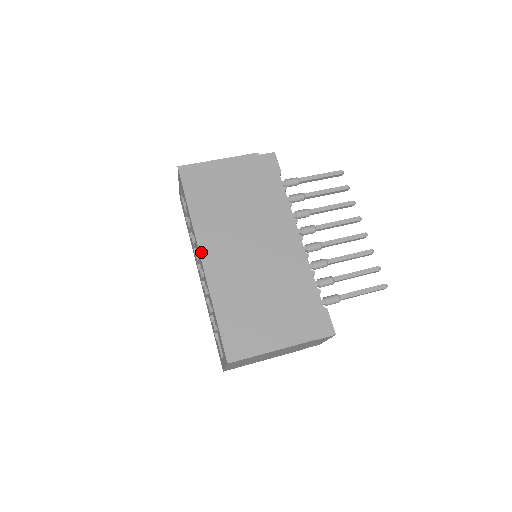
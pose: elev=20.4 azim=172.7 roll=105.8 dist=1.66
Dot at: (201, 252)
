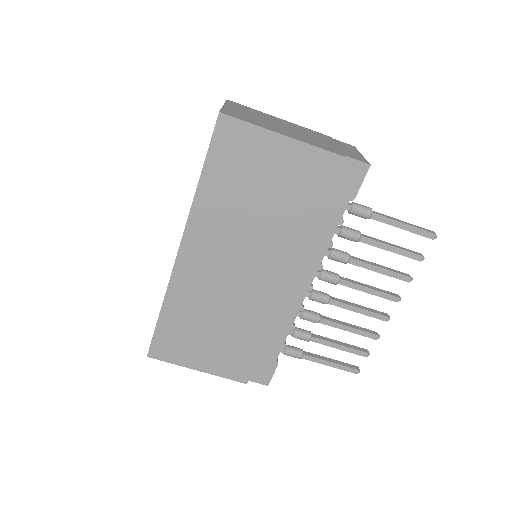
Dot at: (182, 245)
